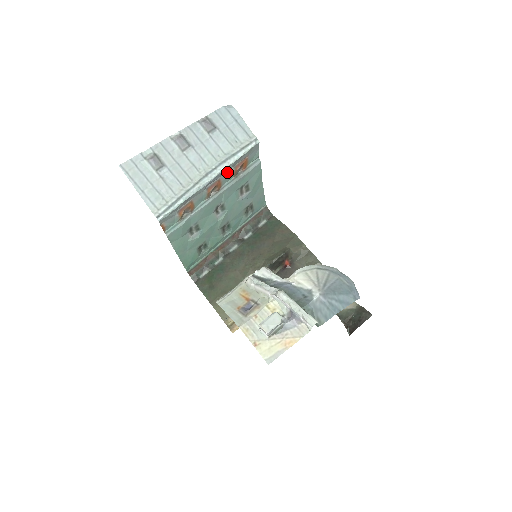
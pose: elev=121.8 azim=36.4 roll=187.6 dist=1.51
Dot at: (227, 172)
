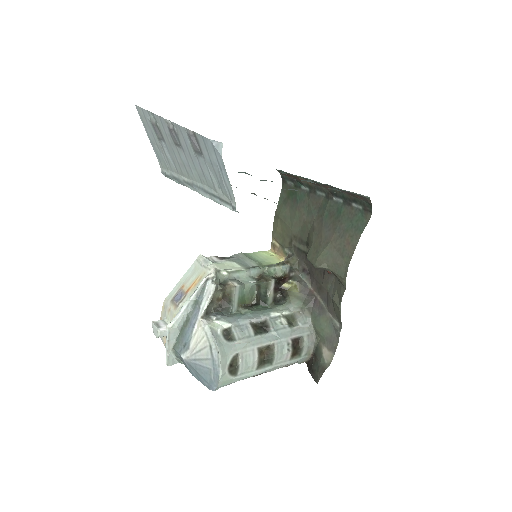
Dot at: occluded
